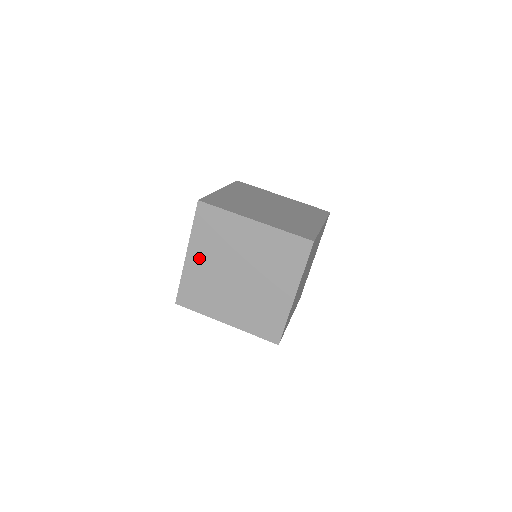
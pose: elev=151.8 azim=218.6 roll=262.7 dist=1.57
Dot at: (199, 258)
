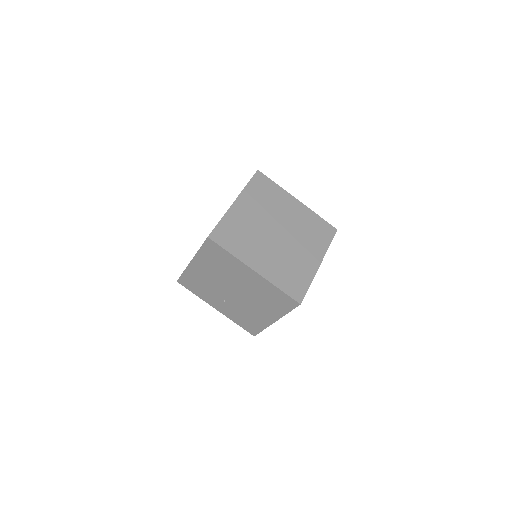
Dot at: (246, 208)
